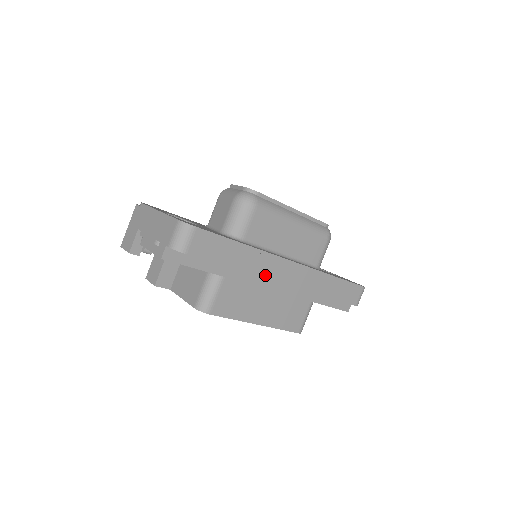
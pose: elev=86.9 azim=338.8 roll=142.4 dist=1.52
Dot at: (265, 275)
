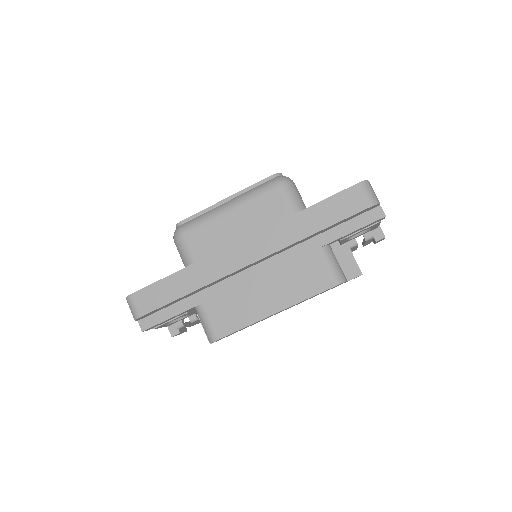
Dot at: (222, 275)
